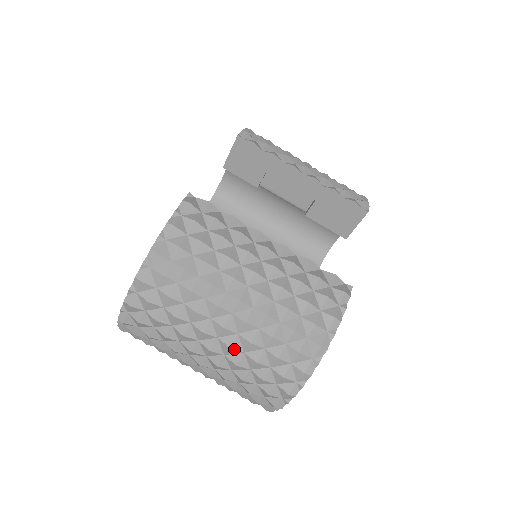
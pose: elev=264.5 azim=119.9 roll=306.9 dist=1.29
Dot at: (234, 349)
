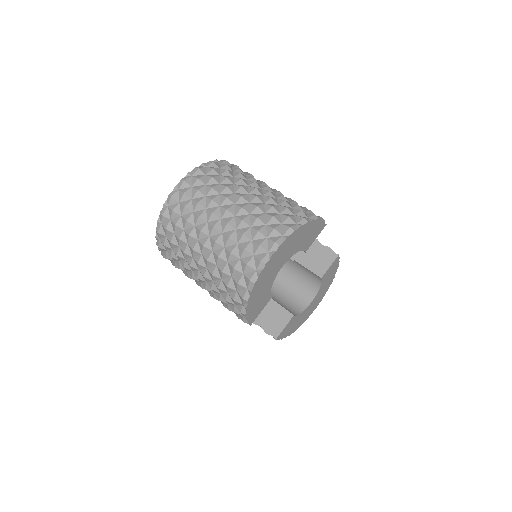
Dot at: (244, 209)
